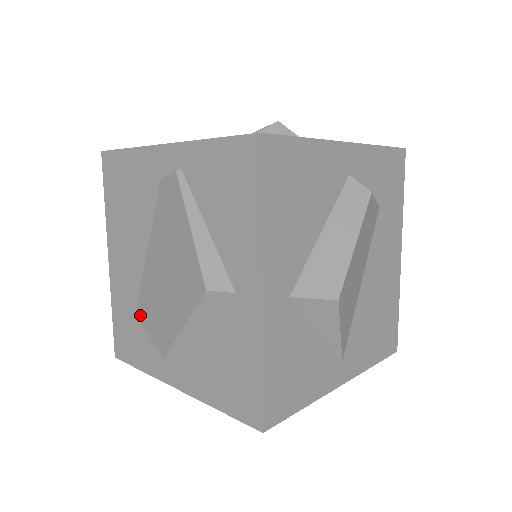
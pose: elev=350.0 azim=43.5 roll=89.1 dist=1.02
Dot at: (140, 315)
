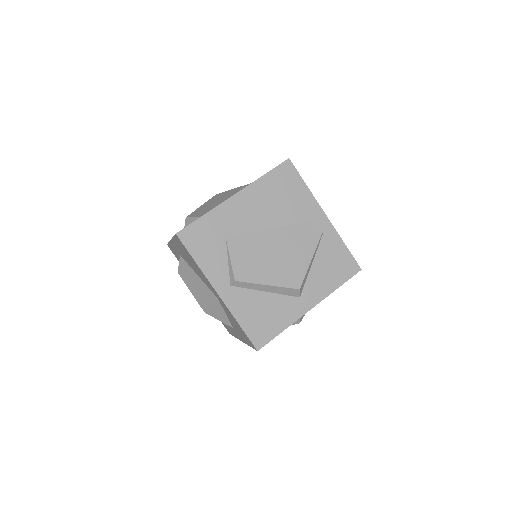
Dot at: (231, 244)
